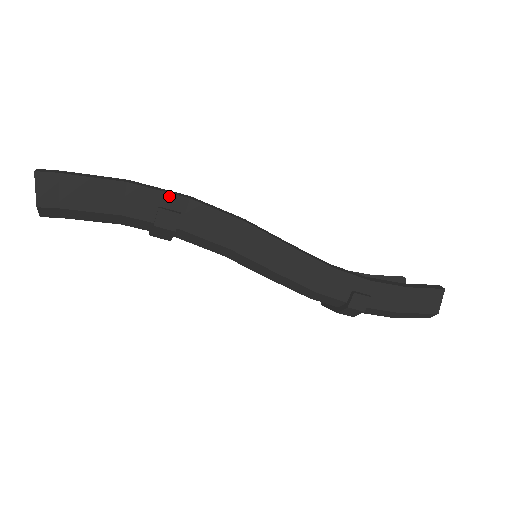
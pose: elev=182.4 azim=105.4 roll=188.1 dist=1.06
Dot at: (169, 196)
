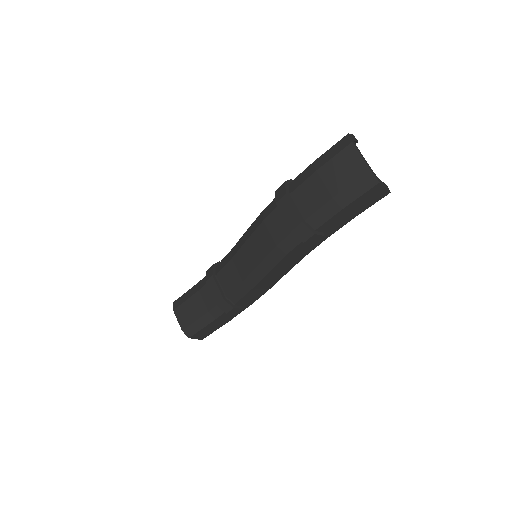
Dot at: occluded
